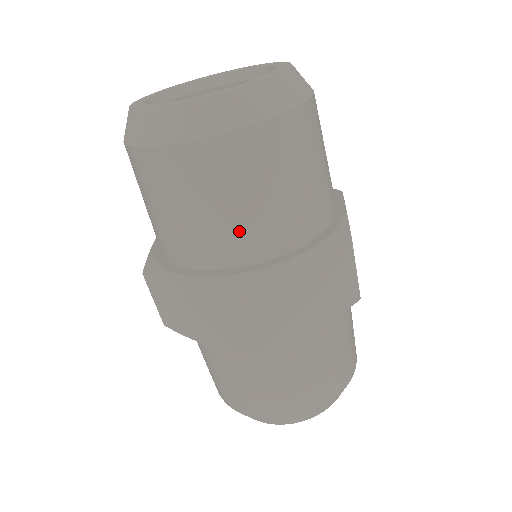
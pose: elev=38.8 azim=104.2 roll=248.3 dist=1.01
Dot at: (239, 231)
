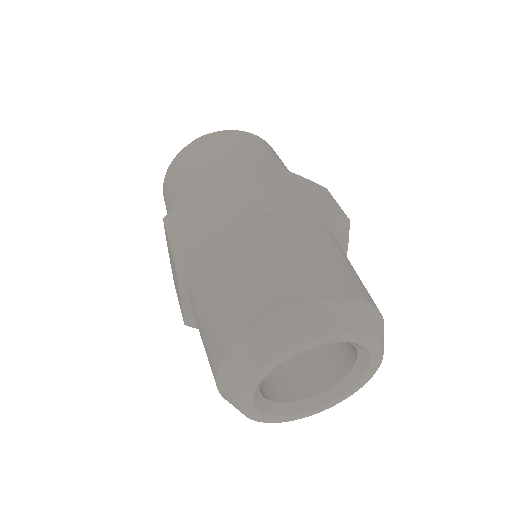
Dot at: (181, 195)
